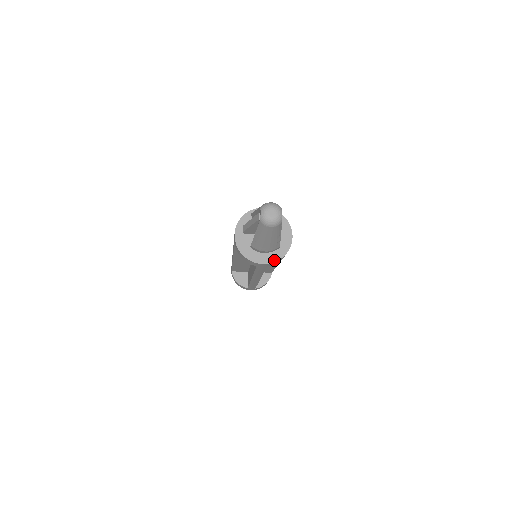
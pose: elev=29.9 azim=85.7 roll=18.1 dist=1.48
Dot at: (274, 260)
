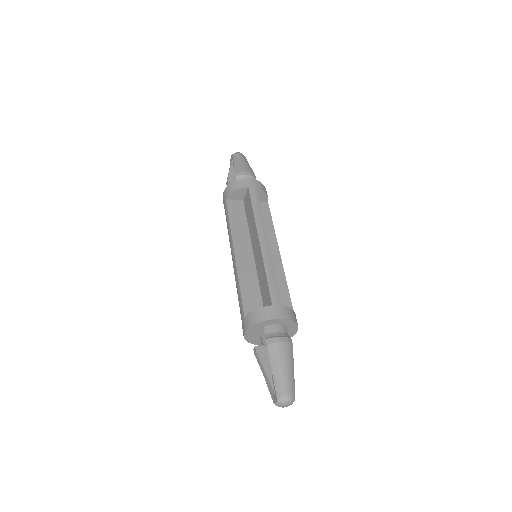
Dot at: occluded
